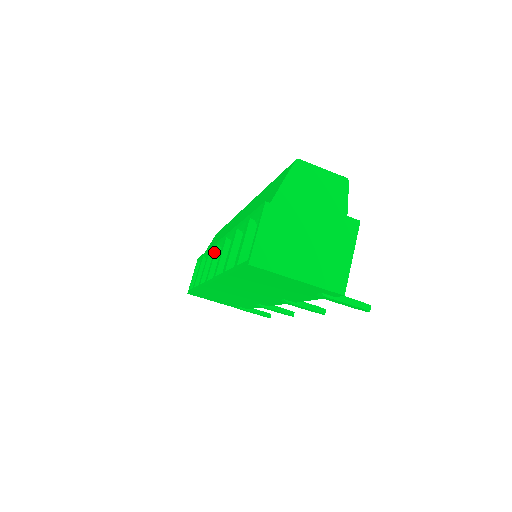
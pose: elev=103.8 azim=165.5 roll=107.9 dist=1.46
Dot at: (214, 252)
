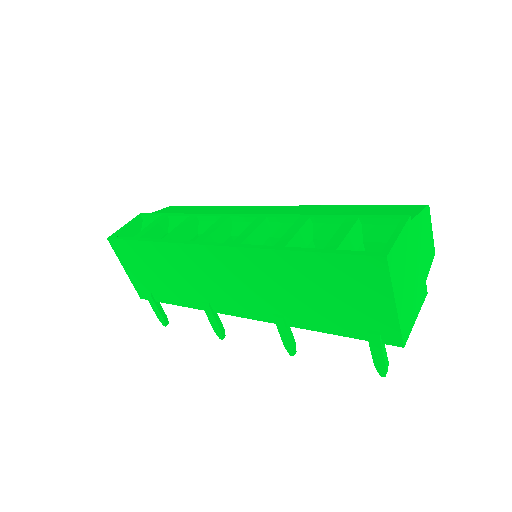
Dot at: (221, 220)
